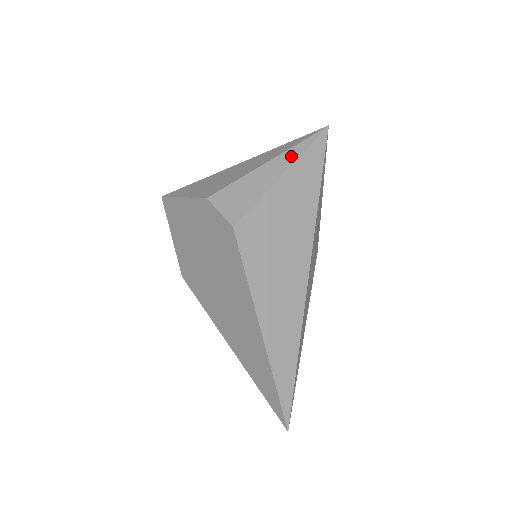
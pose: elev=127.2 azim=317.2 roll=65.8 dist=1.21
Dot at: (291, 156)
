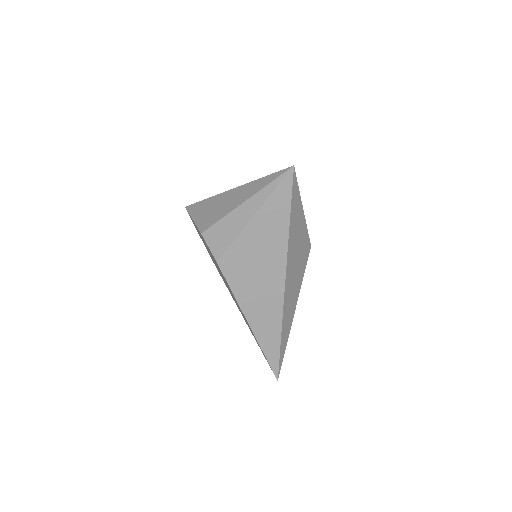
Dot at: (261, 198)
